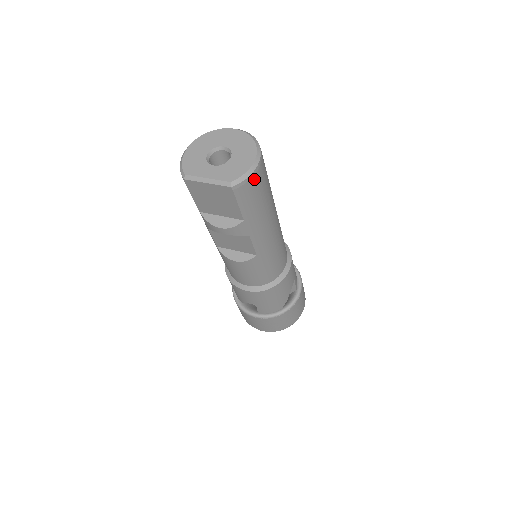
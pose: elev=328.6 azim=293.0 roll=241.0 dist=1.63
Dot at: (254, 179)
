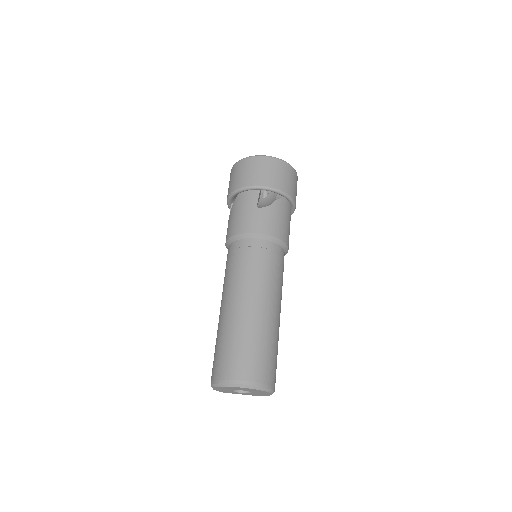
Dot at: occluded
